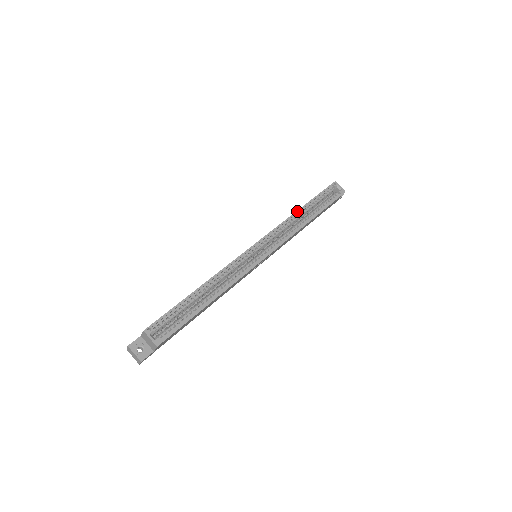
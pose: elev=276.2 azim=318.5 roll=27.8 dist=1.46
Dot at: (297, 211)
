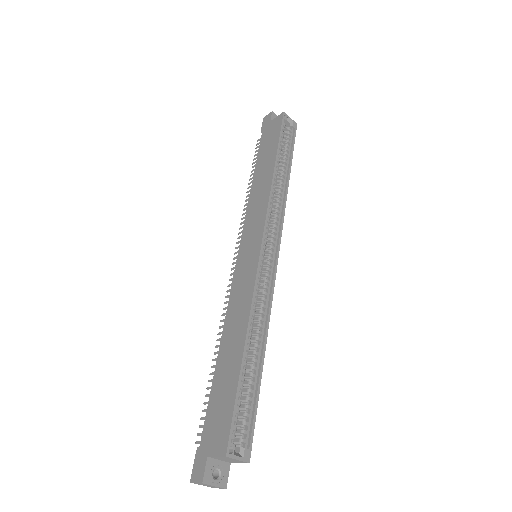
Dot at: (274, 174)
